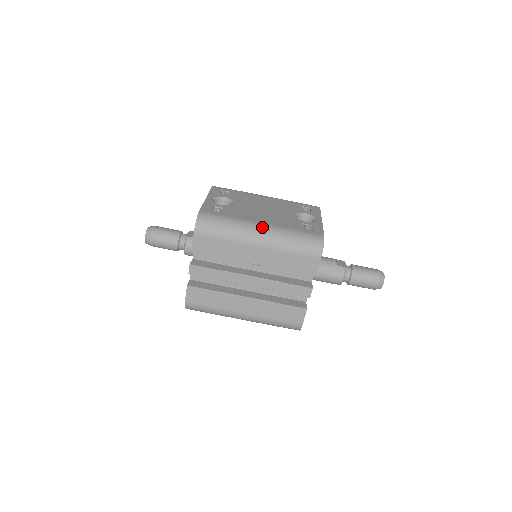
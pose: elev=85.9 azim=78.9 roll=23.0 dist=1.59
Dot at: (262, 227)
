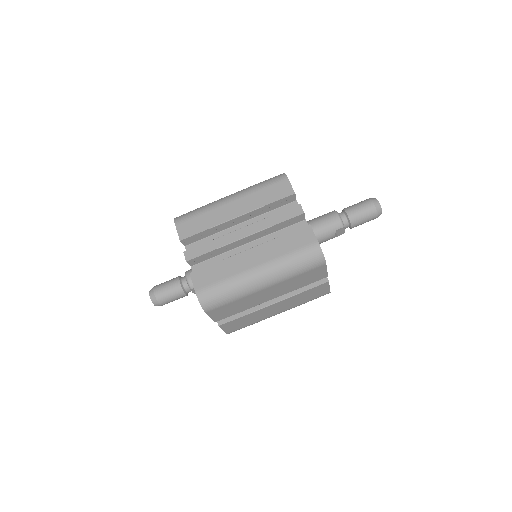
Dot at: occluded
